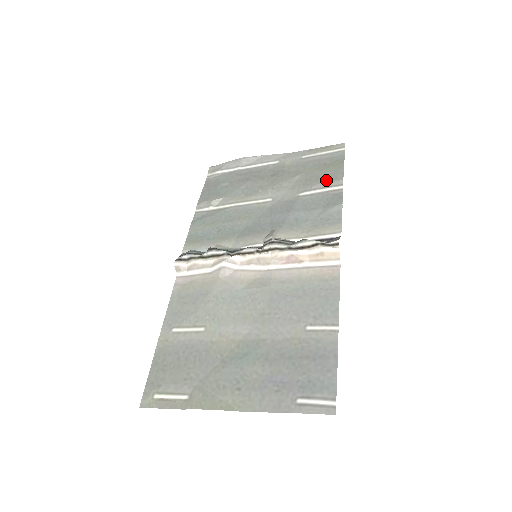
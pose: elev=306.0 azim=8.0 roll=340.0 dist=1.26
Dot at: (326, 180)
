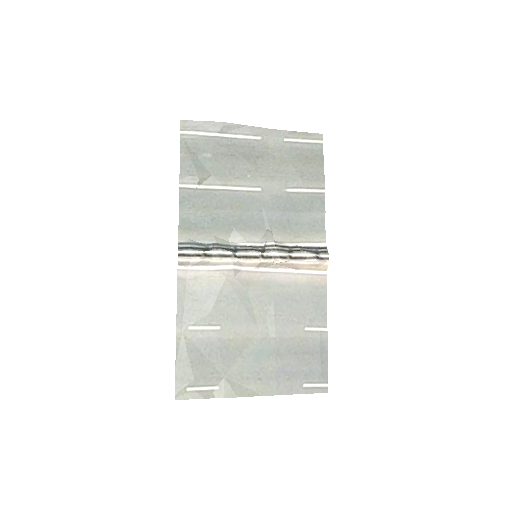
Dot at: (311, 180)
